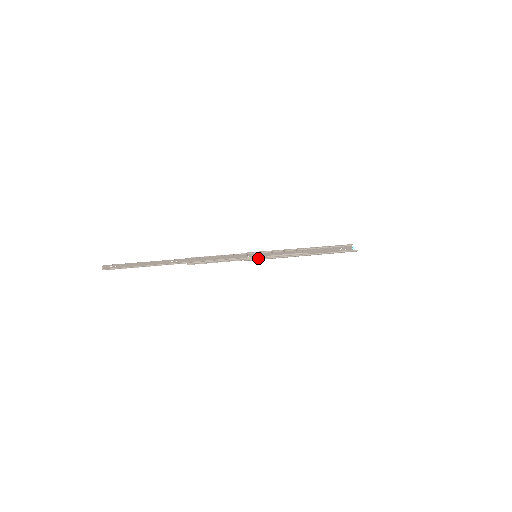
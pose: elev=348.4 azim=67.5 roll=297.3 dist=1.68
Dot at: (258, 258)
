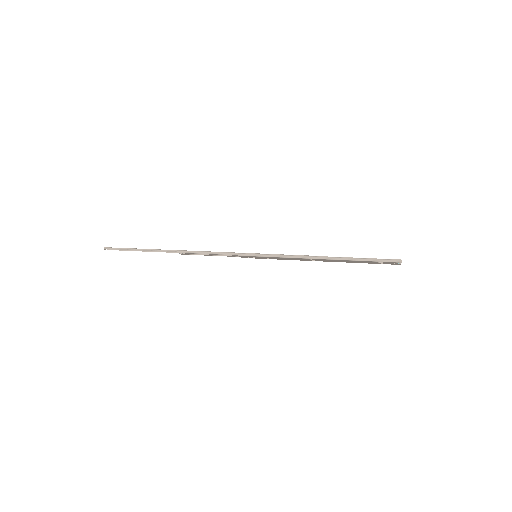
Dot at: (255, 253)
